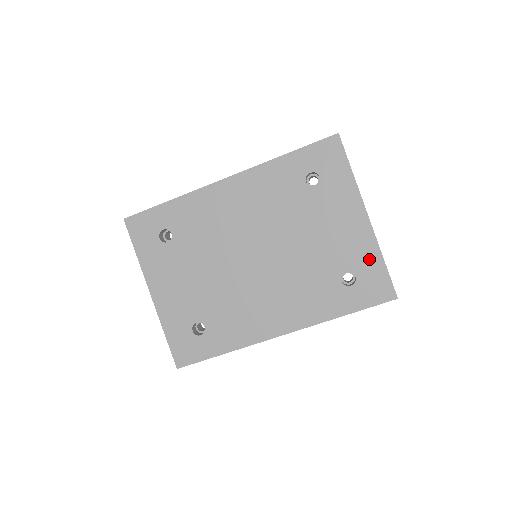
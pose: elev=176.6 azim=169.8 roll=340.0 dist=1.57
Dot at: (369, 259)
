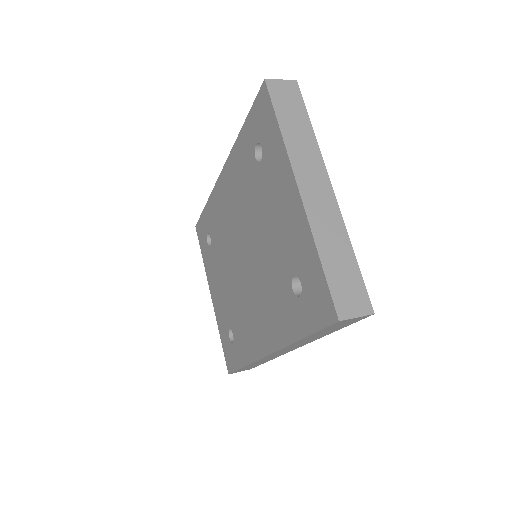
Dot at: (307, 256)
